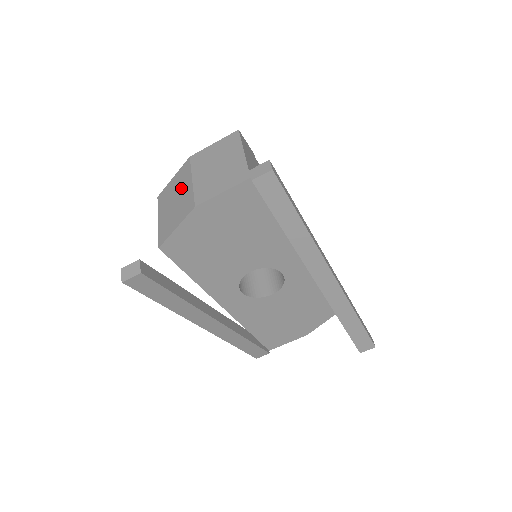
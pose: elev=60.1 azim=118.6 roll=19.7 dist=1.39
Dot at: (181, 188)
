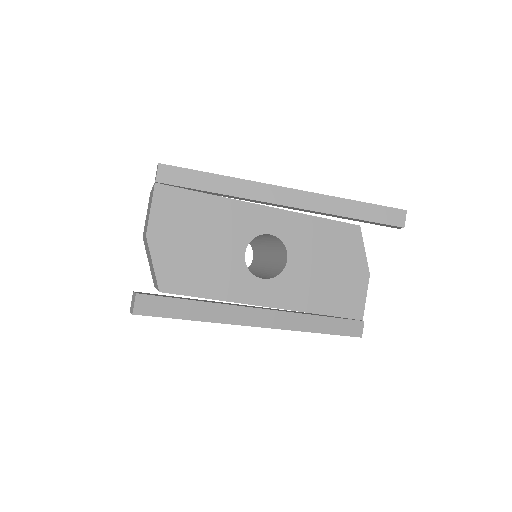
Dot at: (147, 252)
